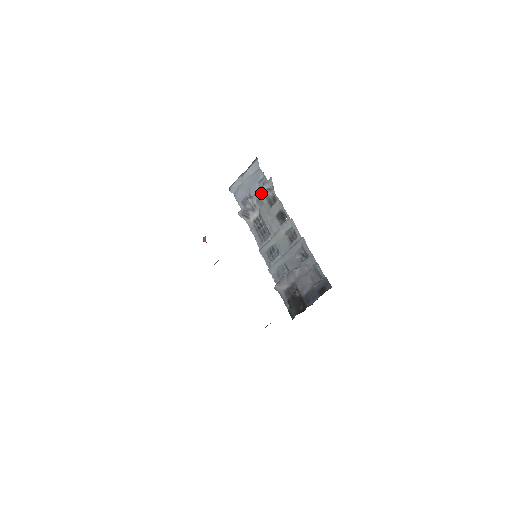
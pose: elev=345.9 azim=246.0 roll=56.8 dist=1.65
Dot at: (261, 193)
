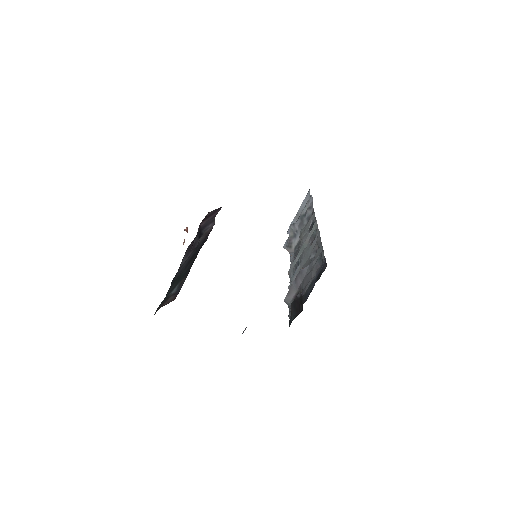
Dot at: (303, 215)
